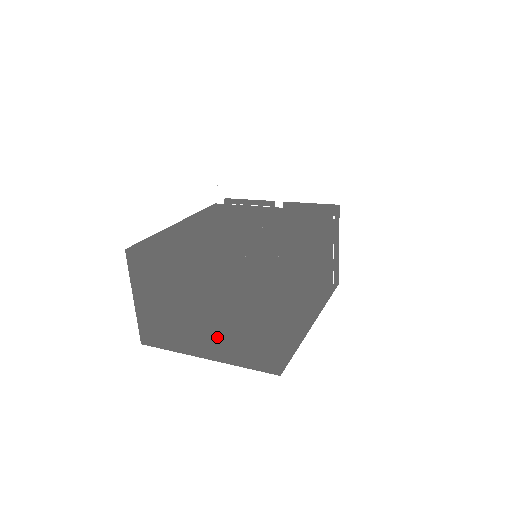
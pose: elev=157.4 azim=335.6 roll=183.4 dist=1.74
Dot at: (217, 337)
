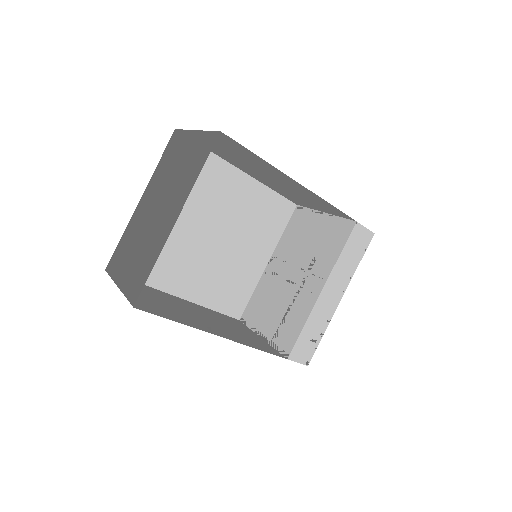
Dot at: (174, 197)
